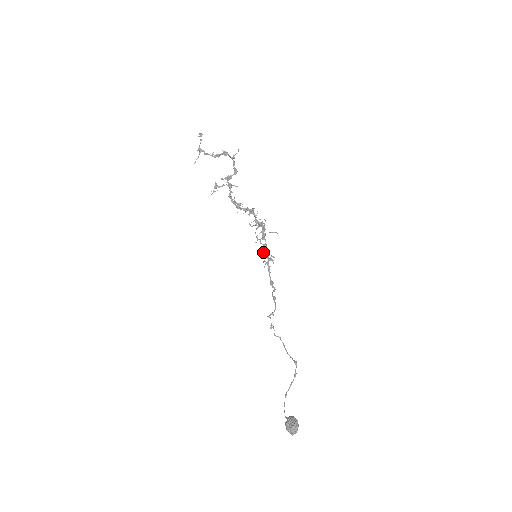
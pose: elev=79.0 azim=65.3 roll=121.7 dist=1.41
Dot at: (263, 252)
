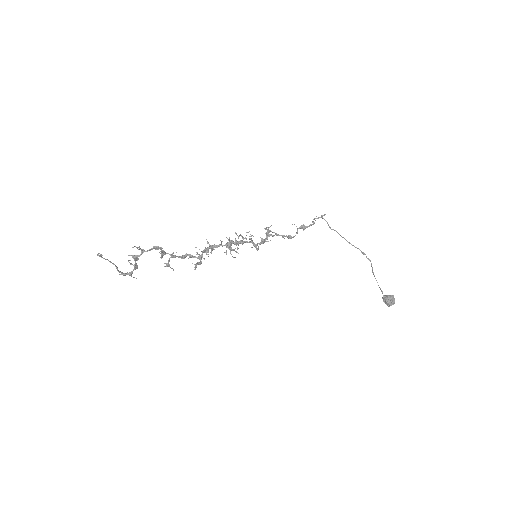
Dot at: (257, 250)
